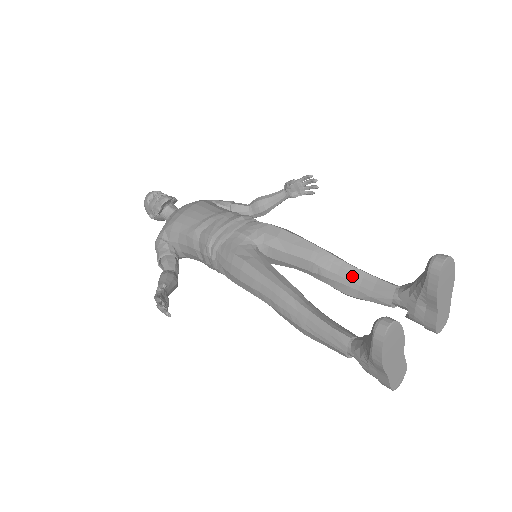
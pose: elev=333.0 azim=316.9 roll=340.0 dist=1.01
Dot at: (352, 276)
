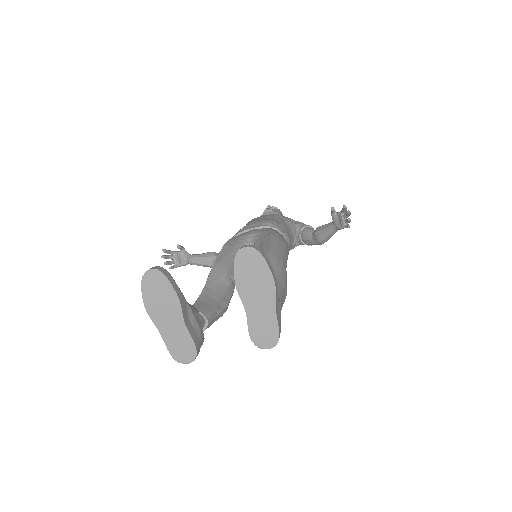
Dot at: occluded
